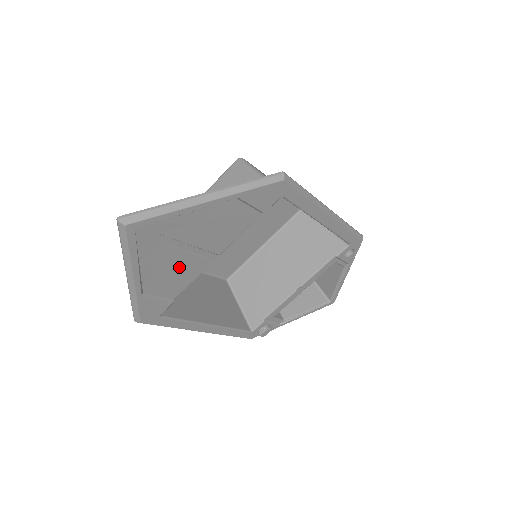
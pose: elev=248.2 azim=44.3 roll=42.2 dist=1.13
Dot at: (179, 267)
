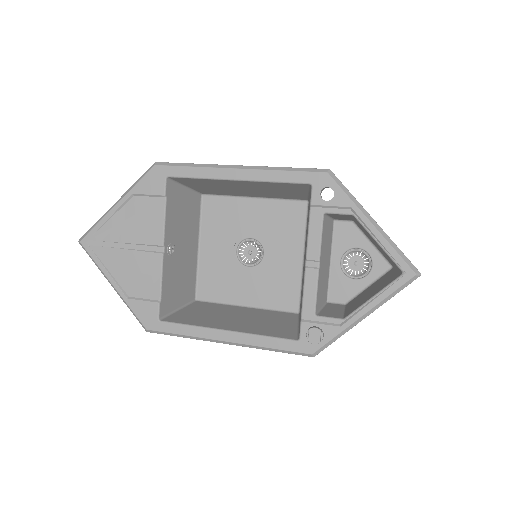
Dot at: (138, 266)
